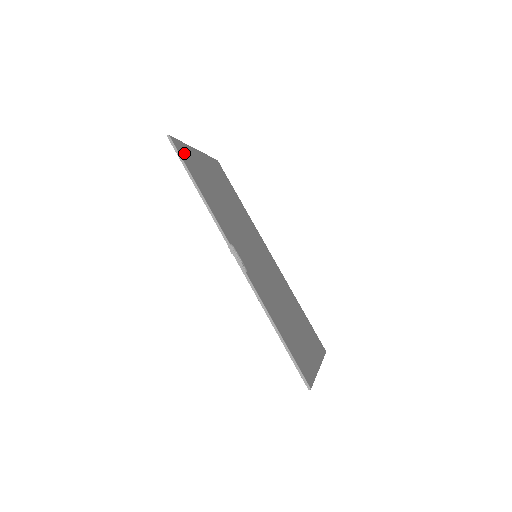
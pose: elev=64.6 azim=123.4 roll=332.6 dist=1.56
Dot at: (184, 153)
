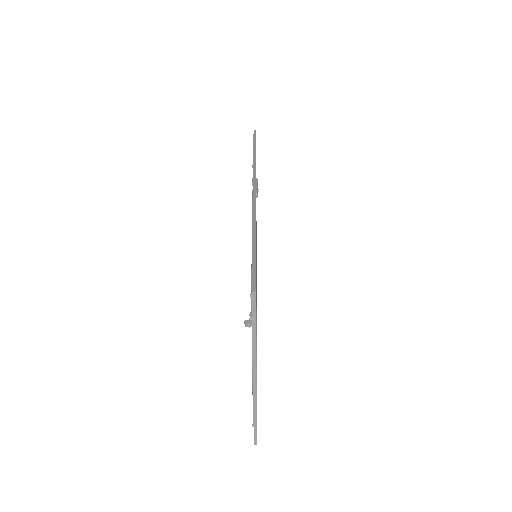
Dot at: occluded
